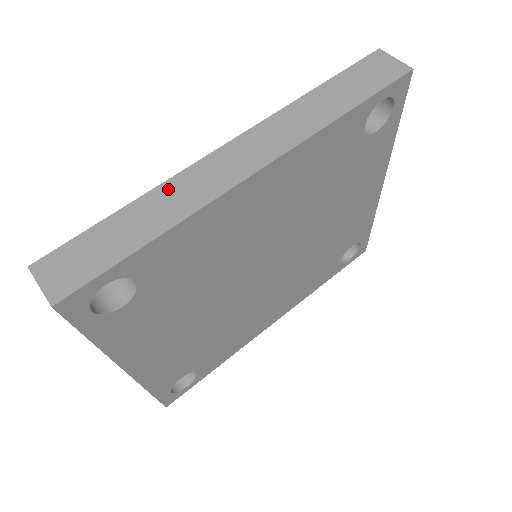
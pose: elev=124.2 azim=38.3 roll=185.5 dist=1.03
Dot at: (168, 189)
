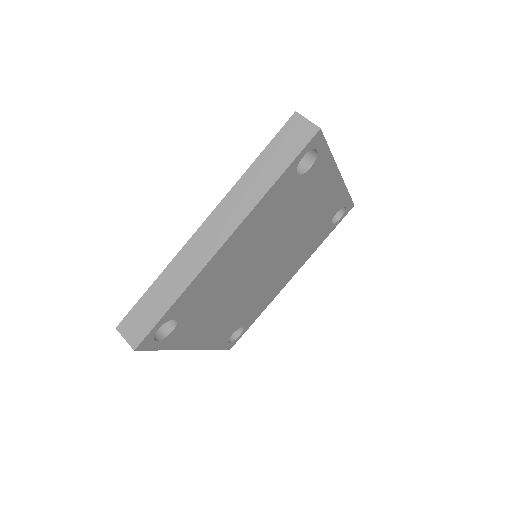
Dot at: (176, 264)
